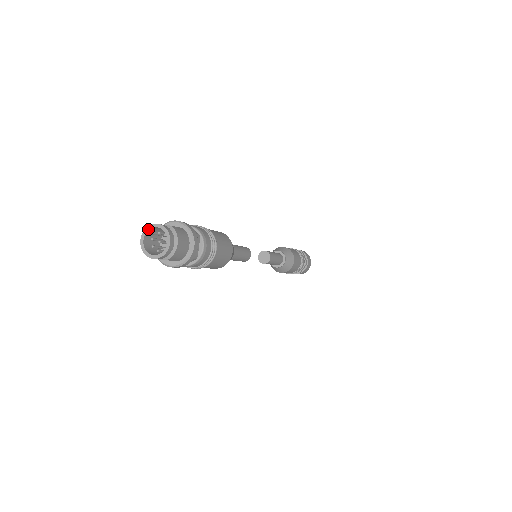
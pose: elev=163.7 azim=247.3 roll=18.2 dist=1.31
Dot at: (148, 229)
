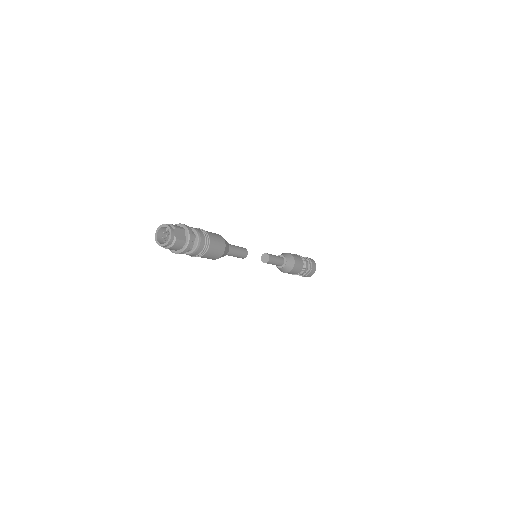
Dot at: (167, 227)
